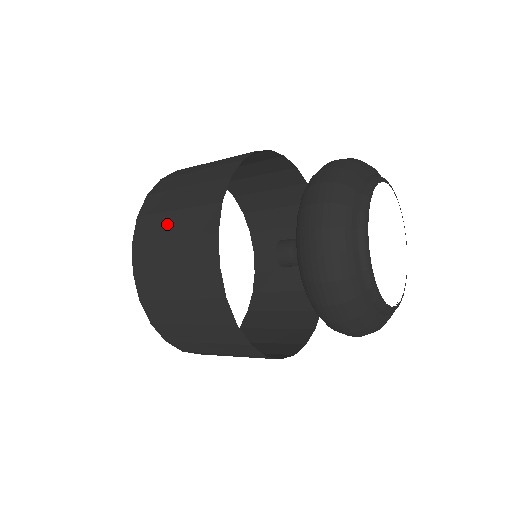
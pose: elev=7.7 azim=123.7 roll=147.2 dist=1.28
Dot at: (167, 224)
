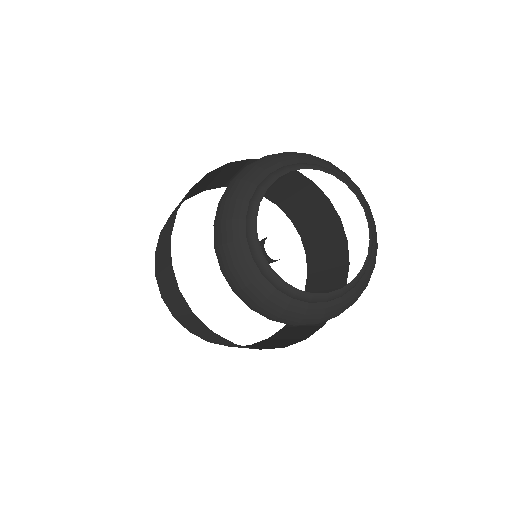
Dot at: (173, 304)
